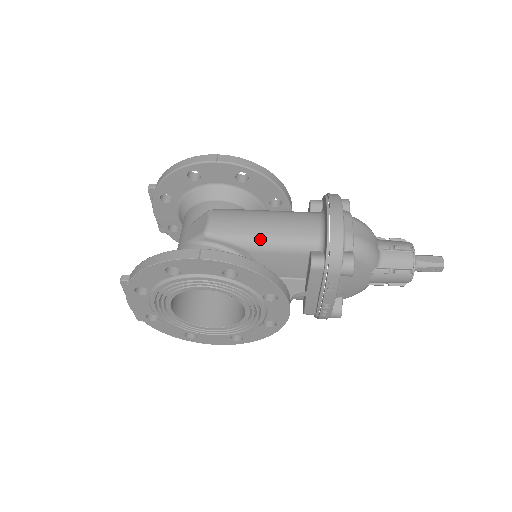
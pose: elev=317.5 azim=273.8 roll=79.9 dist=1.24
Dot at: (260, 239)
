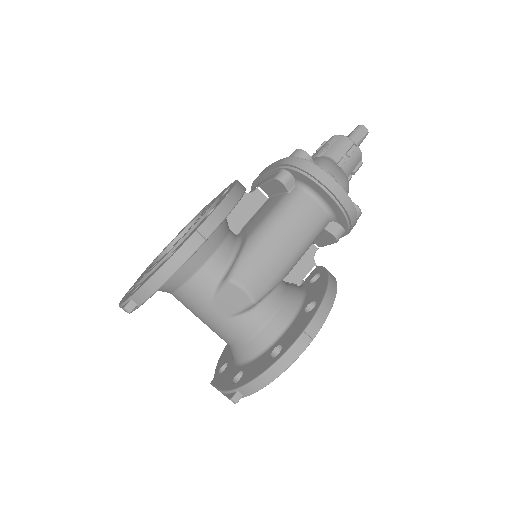
Dot at: (293, 261)
